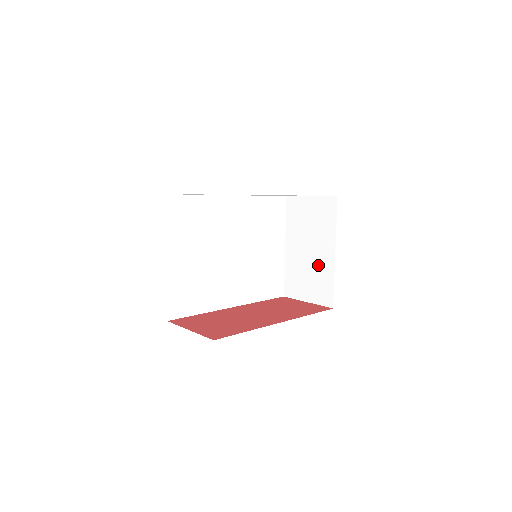
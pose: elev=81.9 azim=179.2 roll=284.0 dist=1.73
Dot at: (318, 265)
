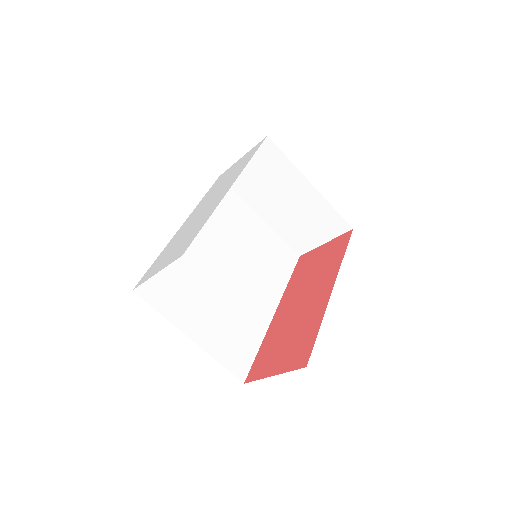
Dot at: (306, 207)
